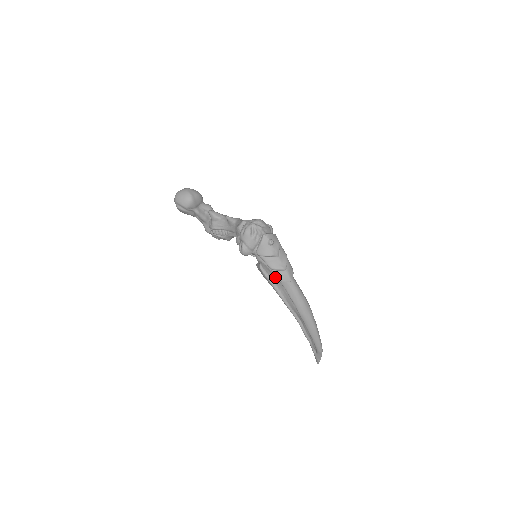
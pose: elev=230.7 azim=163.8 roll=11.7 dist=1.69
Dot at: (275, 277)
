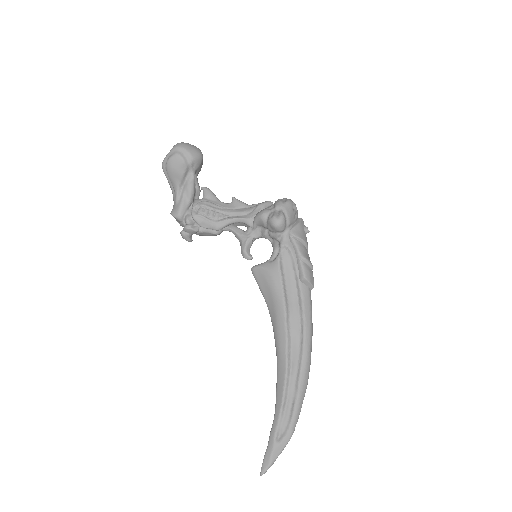
Dot at: (293, 277)
